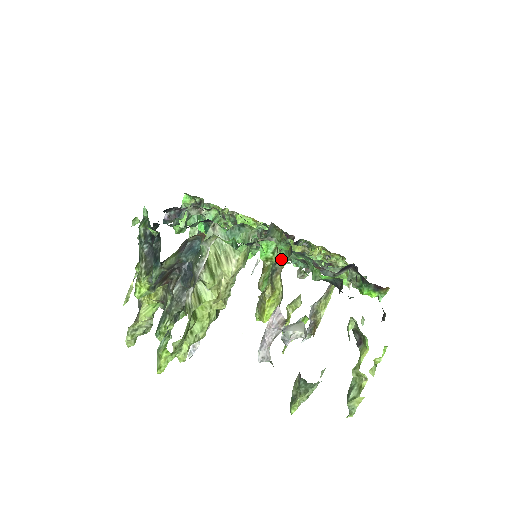
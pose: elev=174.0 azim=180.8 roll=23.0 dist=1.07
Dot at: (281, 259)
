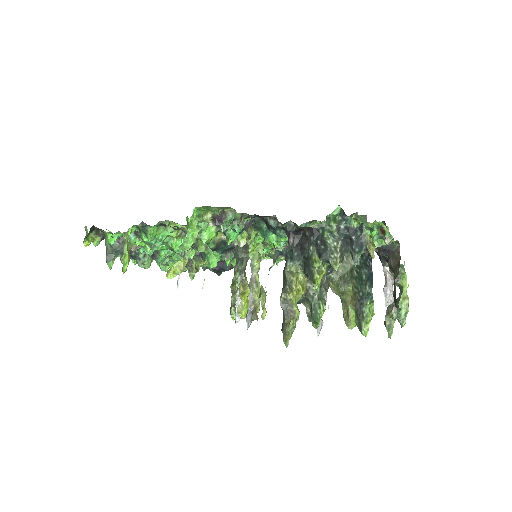
Dot at: (388, 233)
